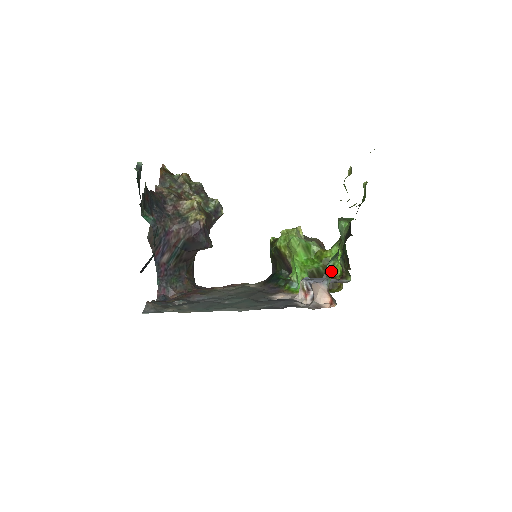
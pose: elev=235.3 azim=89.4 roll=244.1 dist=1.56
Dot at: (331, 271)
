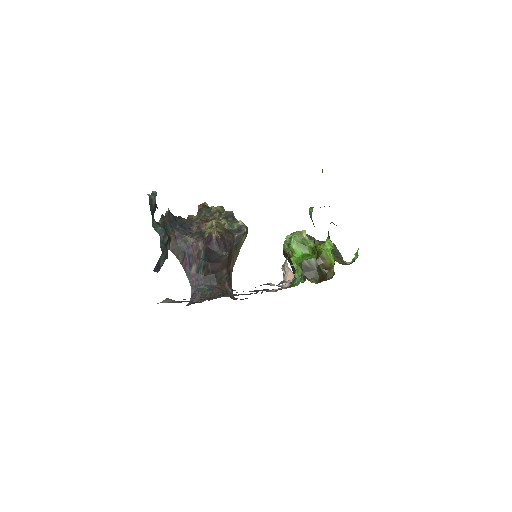
Dot at: (288, 248)
